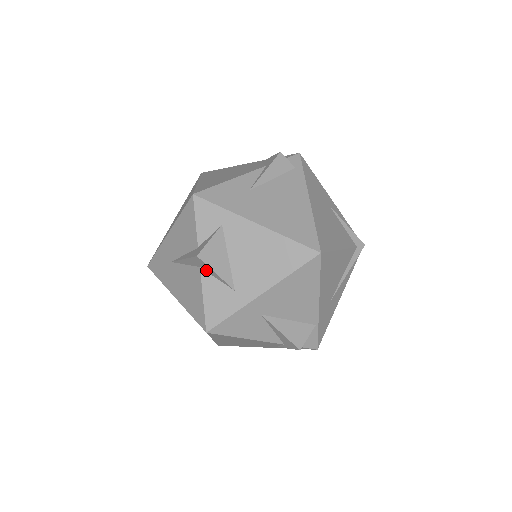
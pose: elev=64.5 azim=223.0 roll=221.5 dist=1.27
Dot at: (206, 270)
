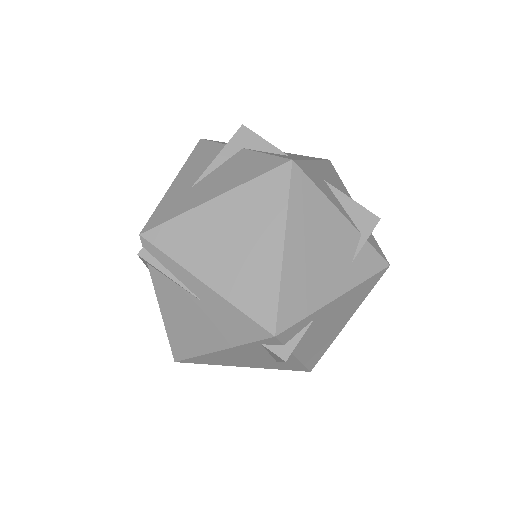
Dot at: (251, 147)
